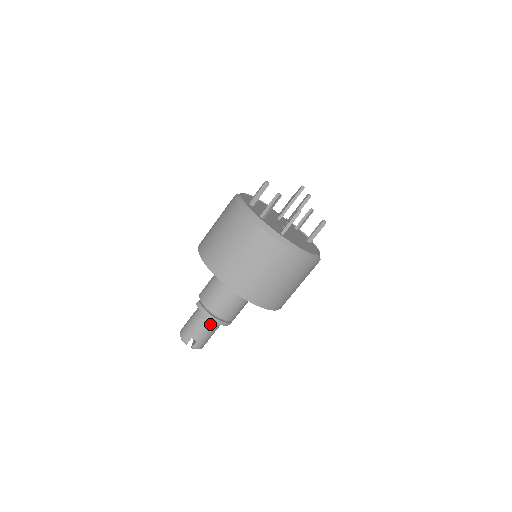
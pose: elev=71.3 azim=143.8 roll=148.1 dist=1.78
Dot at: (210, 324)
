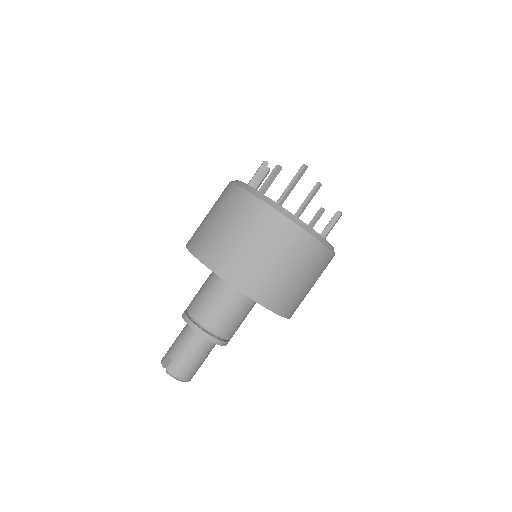
Dot at: (190, 336)
